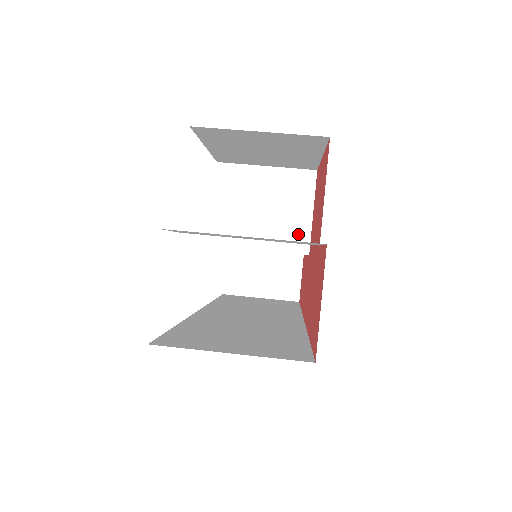
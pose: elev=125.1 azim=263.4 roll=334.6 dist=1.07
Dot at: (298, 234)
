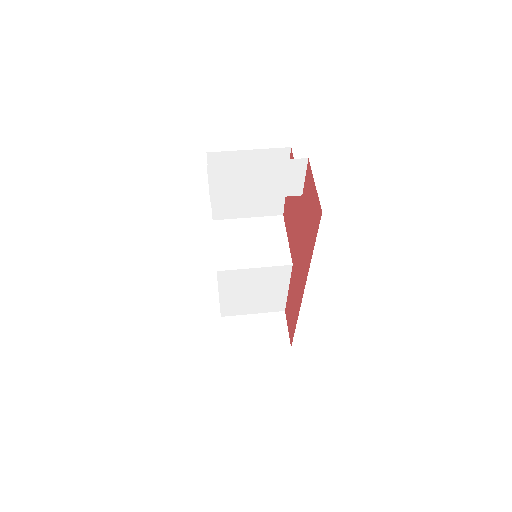
Dot at: (281, 253)
